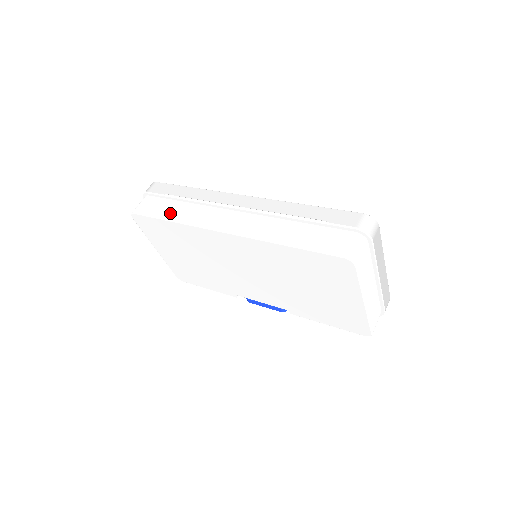
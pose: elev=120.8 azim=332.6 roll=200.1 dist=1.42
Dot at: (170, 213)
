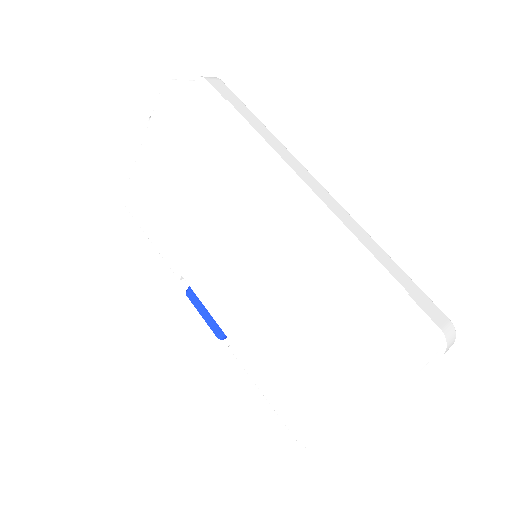
Dot at: (221, 122)
